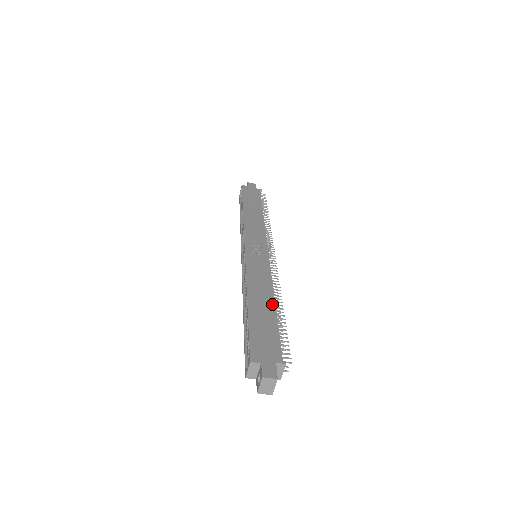
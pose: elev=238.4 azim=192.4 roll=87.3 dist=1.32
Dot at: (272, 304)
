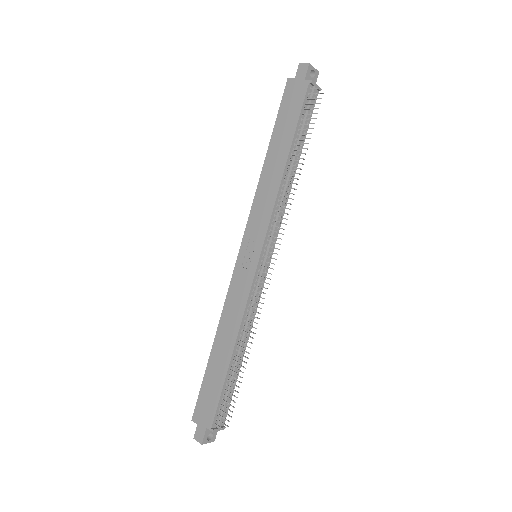
Dot at: (229, 354)
